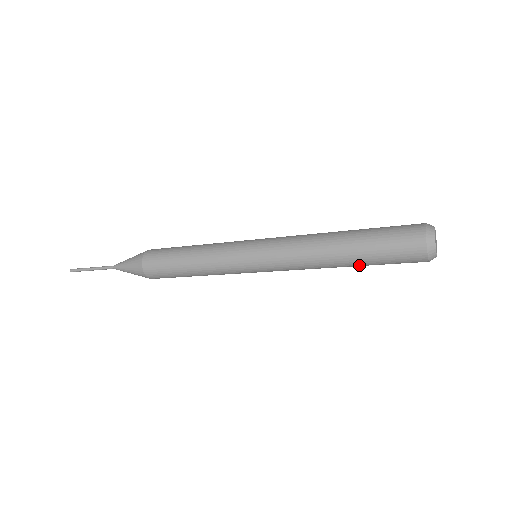
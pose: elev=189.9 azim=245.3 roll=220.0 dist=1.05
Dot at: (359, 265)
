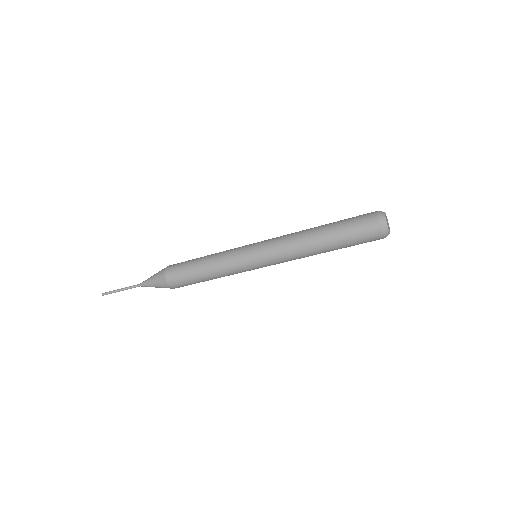
Dot at: (334, 246)
